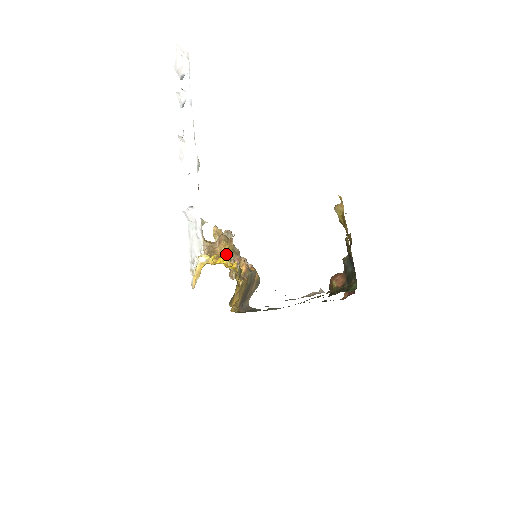
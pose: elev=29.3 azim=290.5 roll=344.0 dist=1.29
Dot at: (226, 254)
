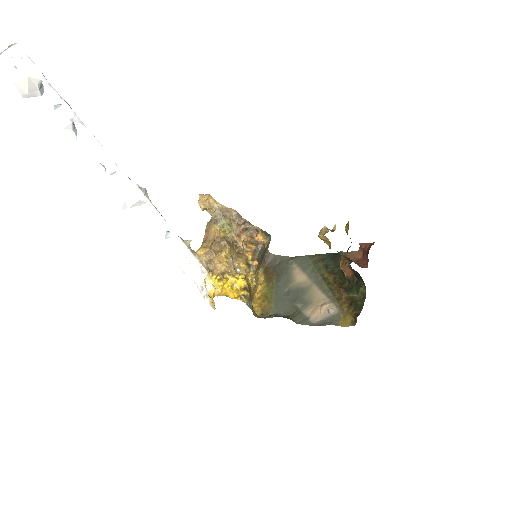
Dot at: (227, 263)
